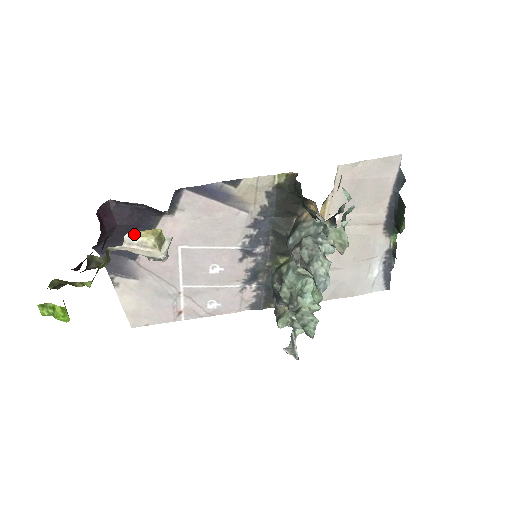
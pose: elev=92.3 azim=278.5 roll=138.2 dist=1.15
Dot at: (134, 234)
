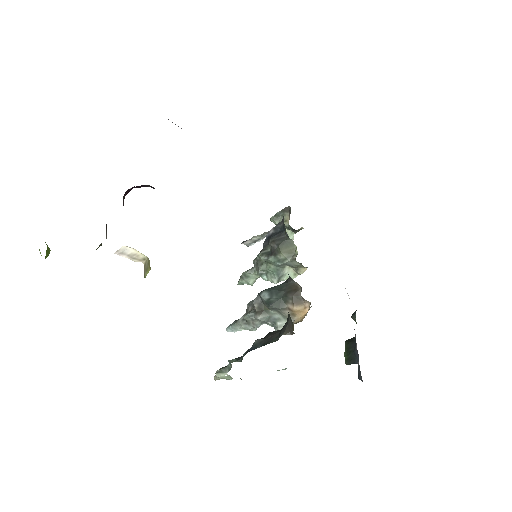
Dot at: (132, 249)
